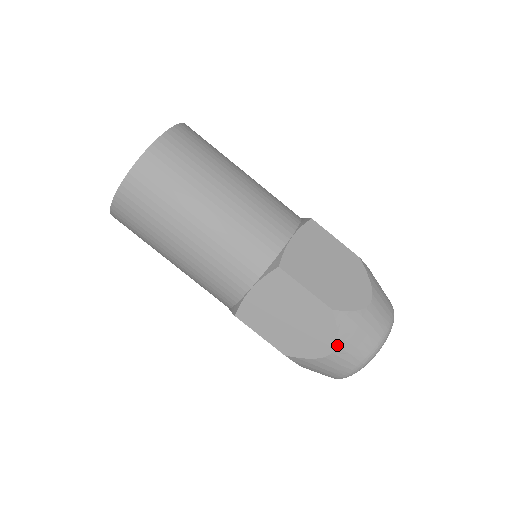
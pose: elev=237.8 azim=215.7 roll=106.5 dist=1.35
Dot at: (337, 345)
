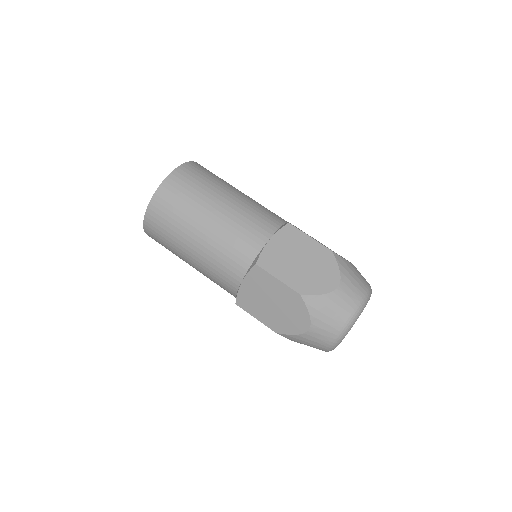
Dot at: occluded
